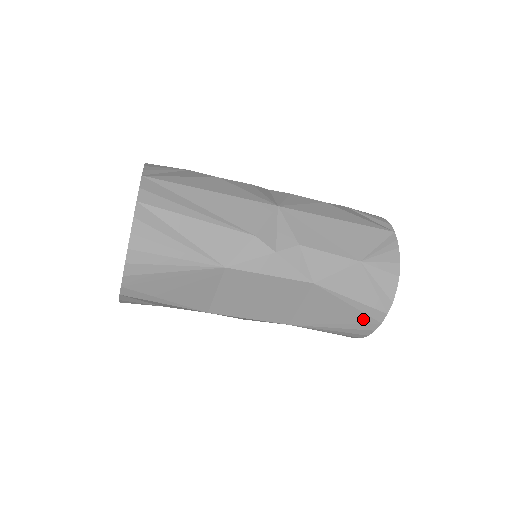
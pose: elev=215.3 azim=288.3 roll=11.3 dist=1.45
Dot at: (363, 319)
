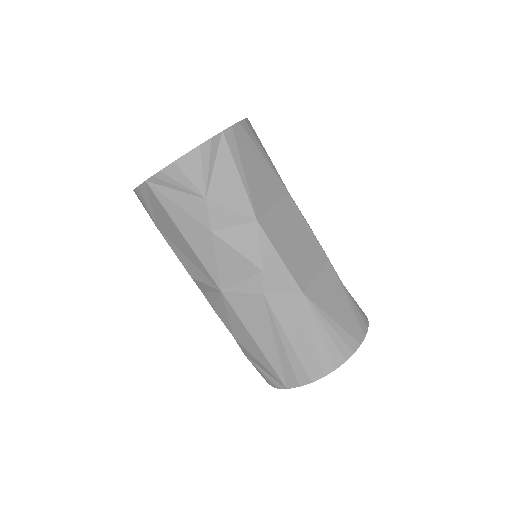
Dot at: (354, 323)
